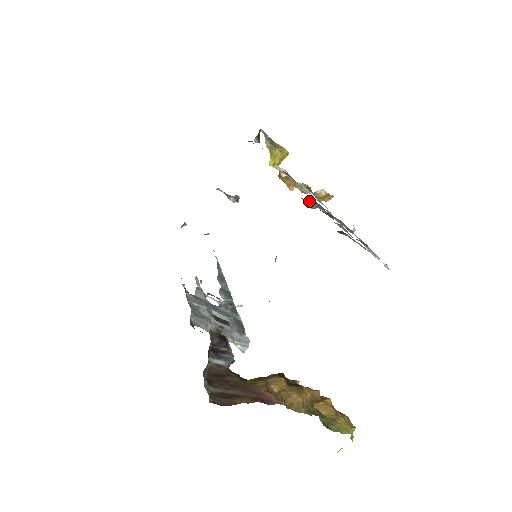
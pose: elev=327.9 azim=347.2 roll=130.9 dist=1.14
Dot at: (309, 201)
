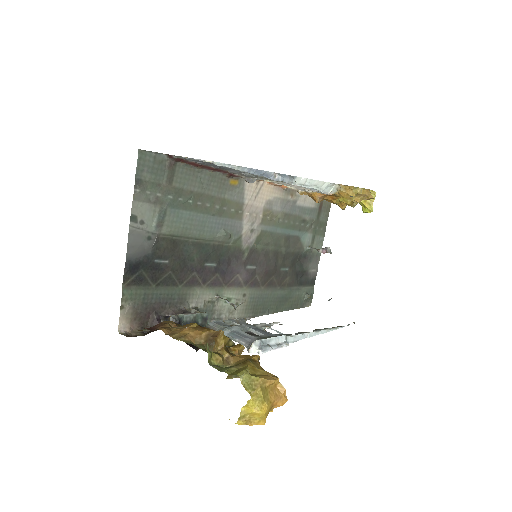
Dot at: (243, 177)
